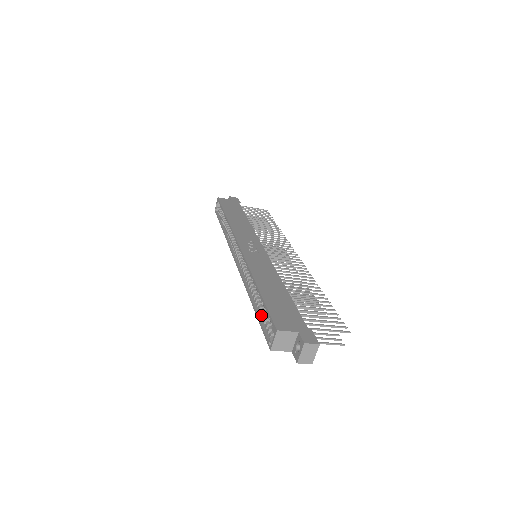
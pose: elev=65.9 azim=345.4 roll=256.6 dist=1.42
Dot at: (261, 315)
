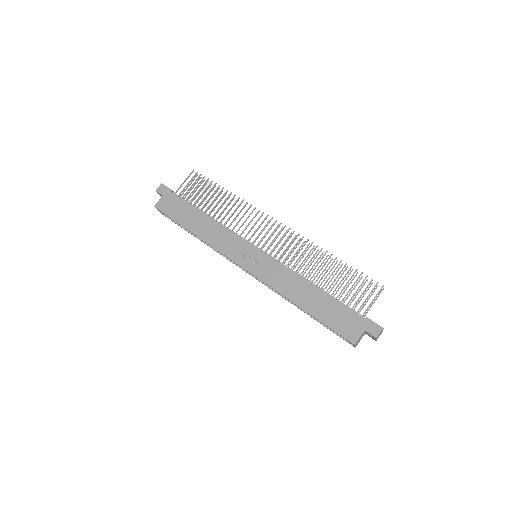
Dot at: occluded
